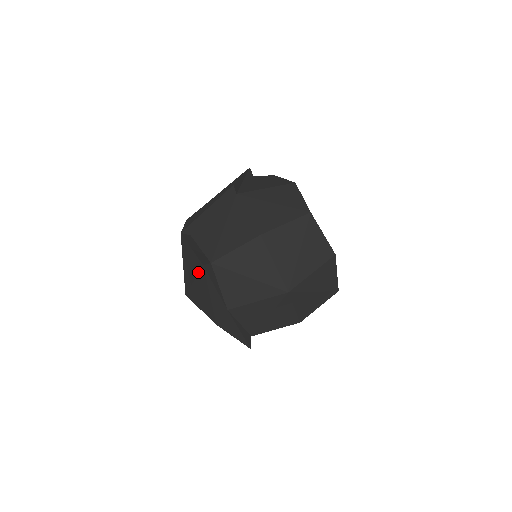
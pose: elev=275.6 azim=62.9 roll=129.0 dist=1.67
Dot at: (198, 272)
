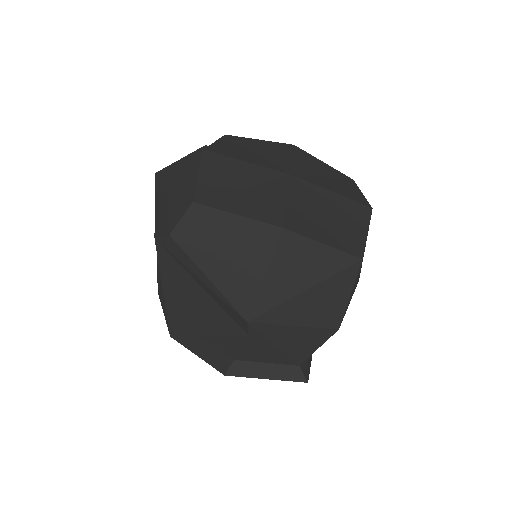
Dot at: occluded
